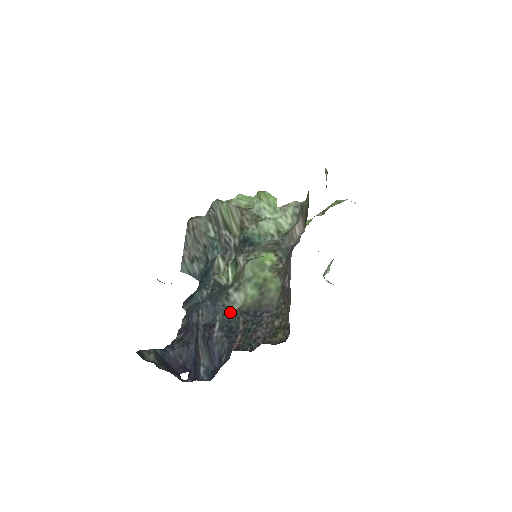
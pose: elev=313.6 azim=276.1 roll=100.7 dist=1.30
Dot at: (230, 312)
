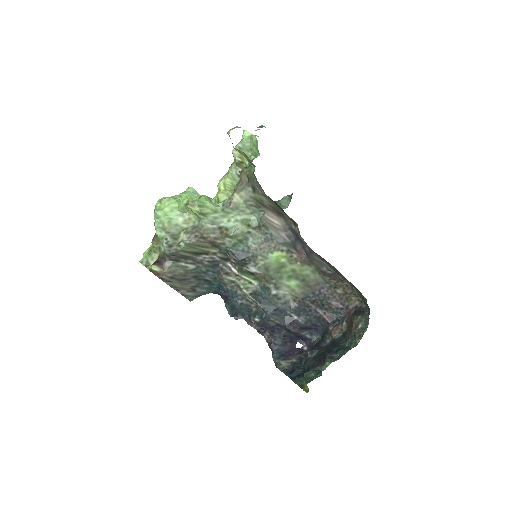
Dot at: (290, 303)
